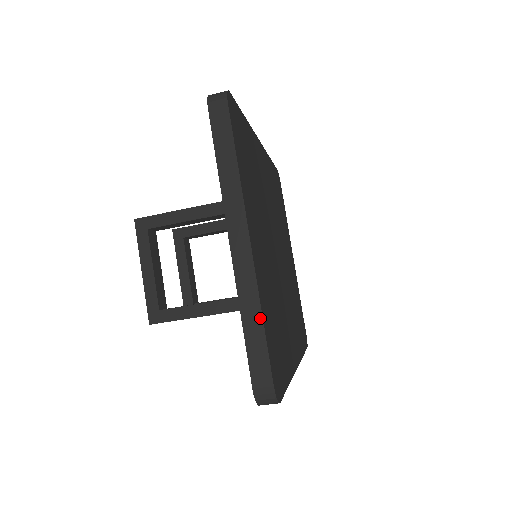
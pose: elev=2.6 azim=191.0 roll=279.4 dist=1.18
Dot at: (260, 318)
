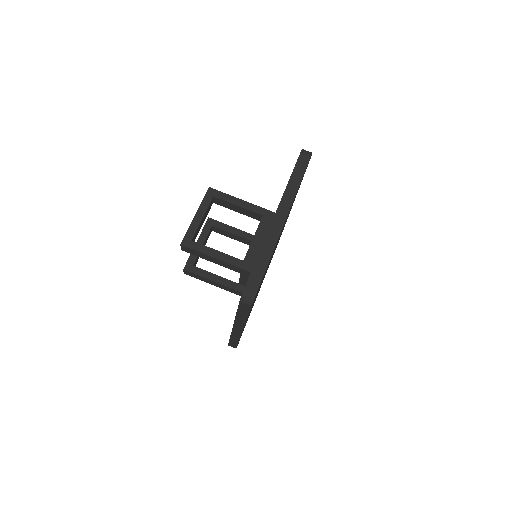
Dot at: (270, 256)
